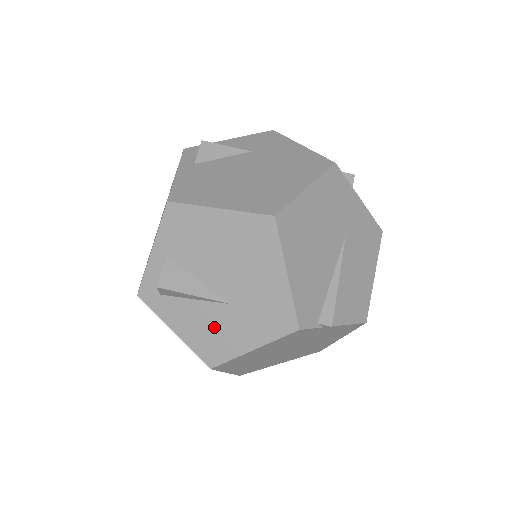
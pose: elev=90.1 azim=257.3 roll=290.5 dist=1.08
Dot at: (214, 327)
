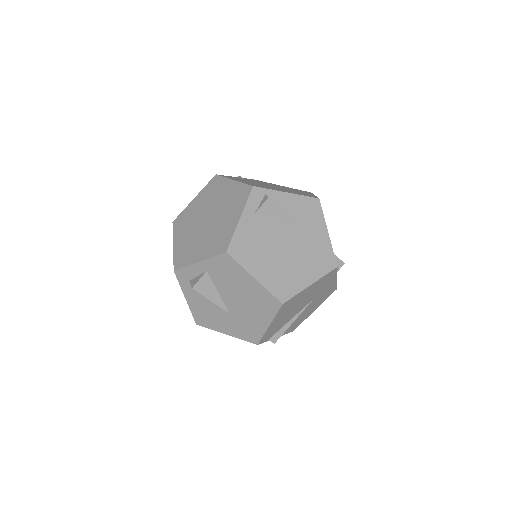
Dot at: (212, 314)
